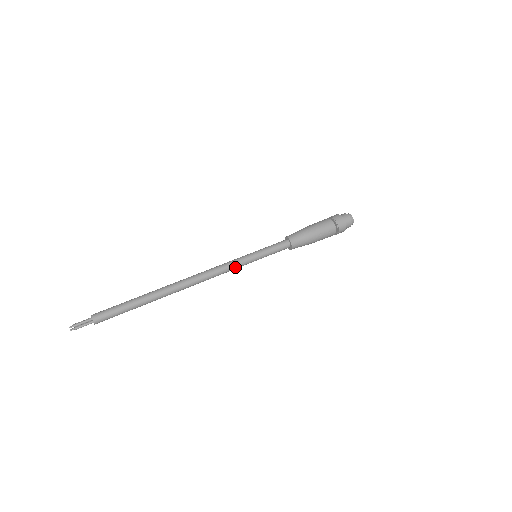
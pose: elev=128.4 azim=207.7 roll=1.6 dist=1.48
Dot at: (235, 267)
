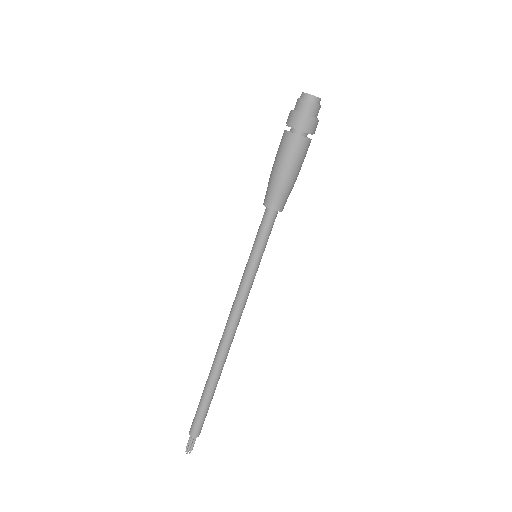
Dot at: (250, 289)
